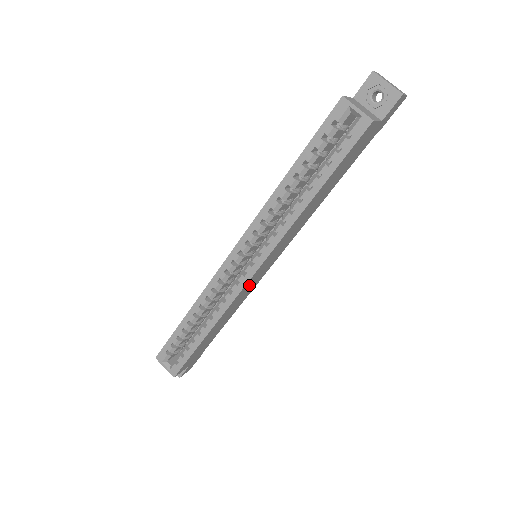
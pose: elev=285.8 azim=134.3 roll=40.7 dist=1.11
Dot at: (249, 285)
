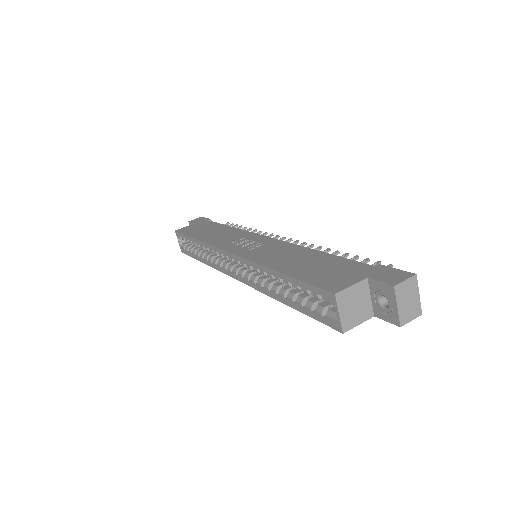
Dot at: occluded
